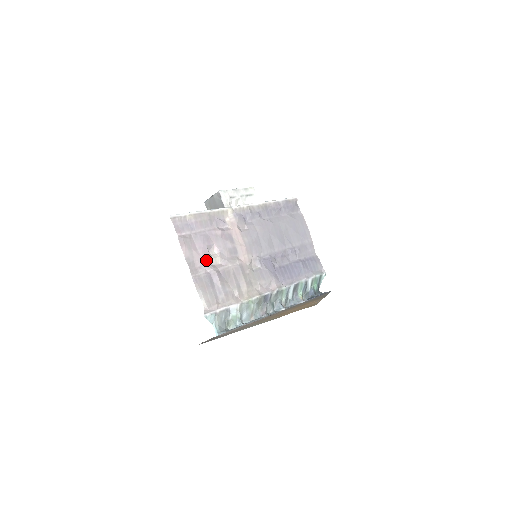
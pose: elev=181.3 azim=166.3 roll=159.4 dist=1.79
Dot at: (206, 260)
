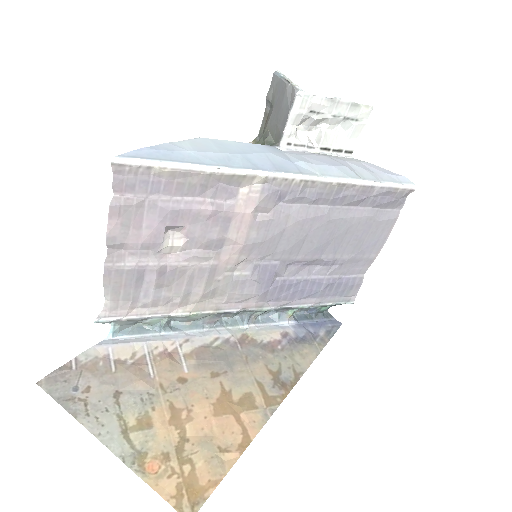
Dot at: (151, 246)
